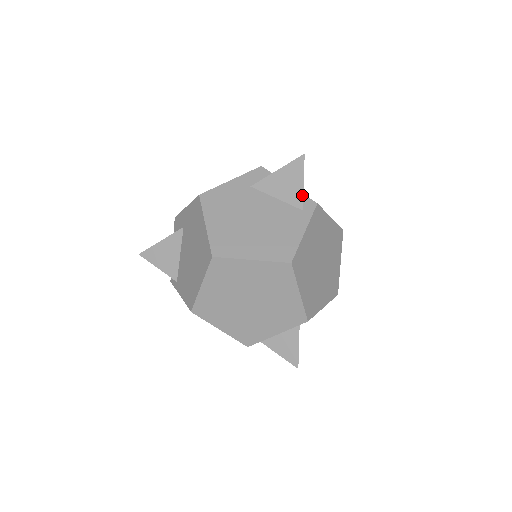
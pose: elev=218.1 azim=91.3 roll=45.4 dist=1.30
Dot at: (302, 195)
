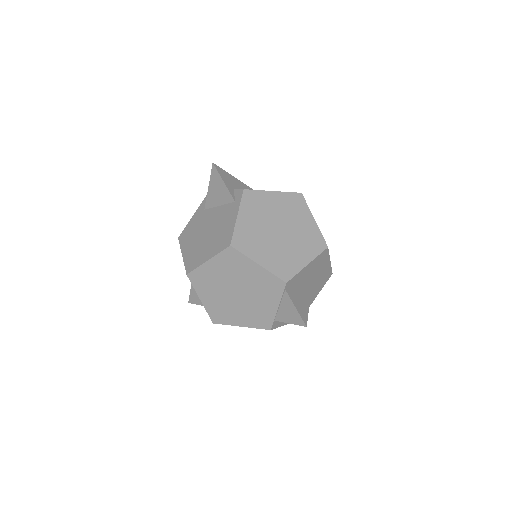
Dot at: (228, 191)
